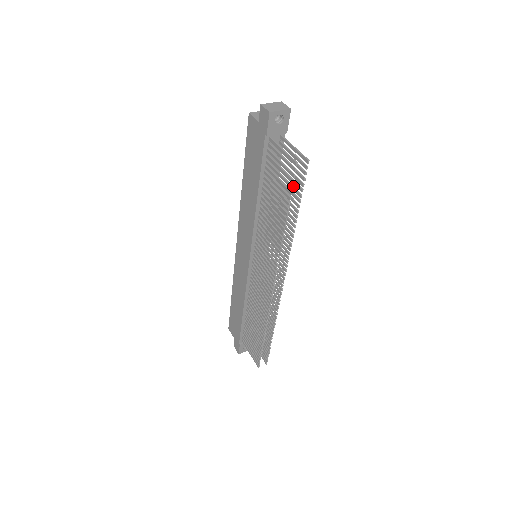
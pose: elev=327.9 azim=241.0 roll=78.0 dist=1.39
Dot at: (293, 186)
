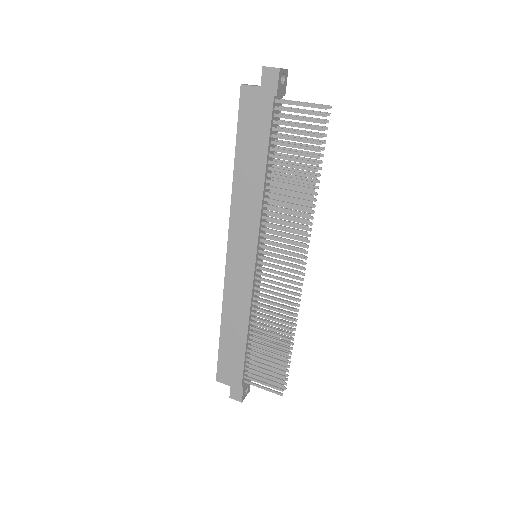
Dot at: occluded
